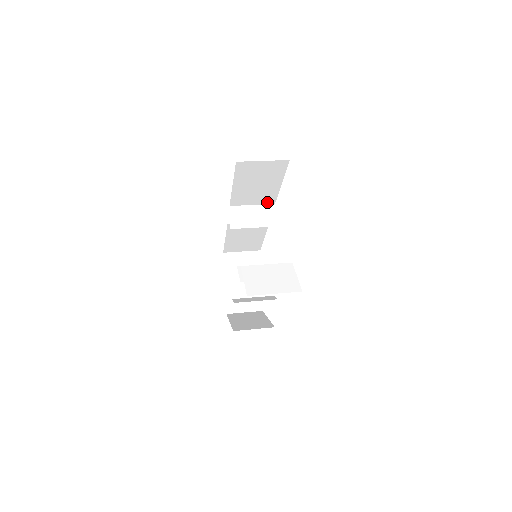
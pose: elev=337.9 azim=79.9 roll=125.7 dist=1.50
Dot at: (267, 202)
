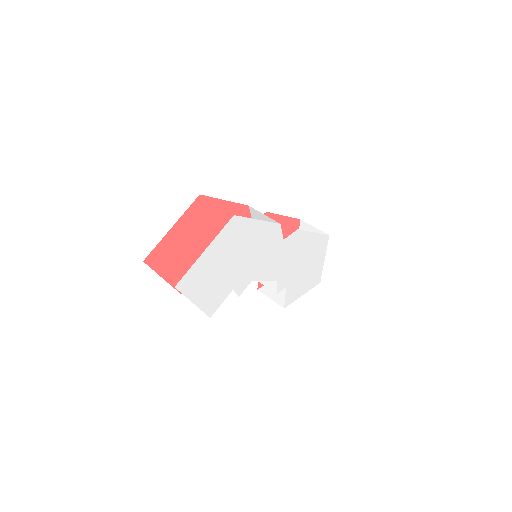
Dot at: (272, 219)
